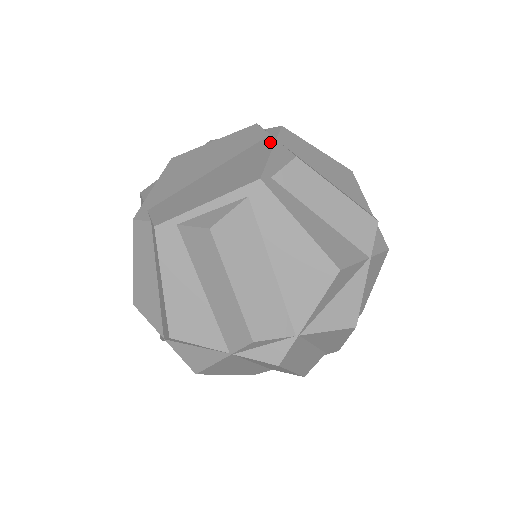
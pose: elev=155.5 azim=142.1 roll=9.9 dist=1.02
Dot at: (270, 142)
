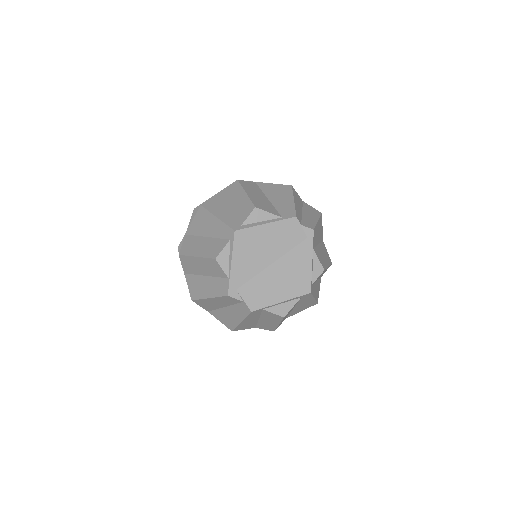
Dot at: (310, 250)
